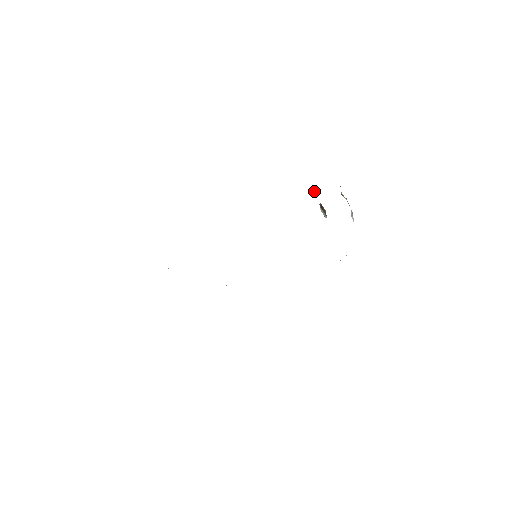
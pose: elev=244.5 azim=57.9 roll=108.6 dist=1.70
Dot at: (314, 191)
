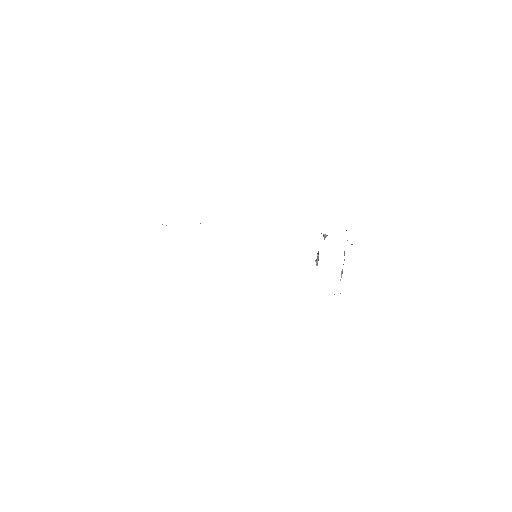
Dot at: (324, 237)
